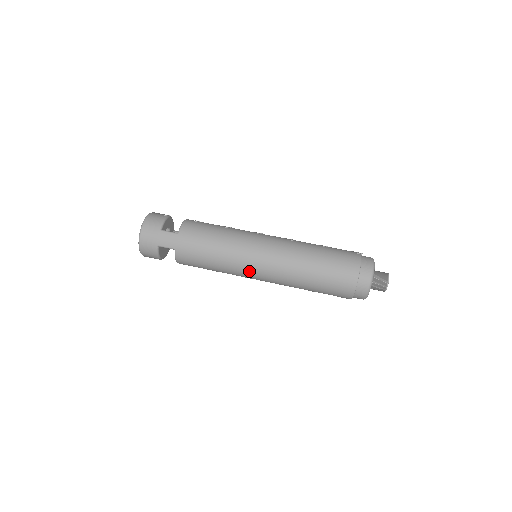
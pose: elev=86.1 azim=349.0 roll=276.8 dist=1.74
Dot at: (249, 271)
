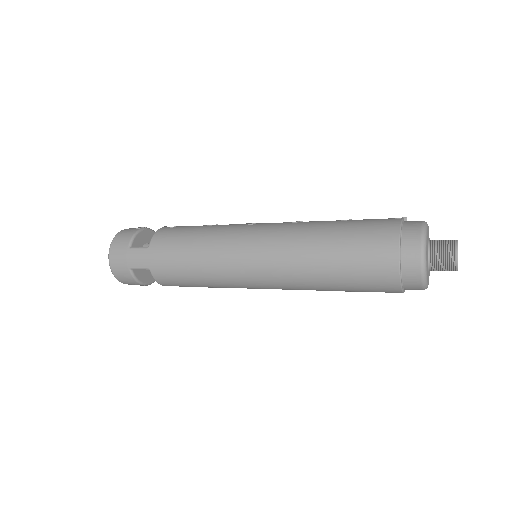
Dot at: (243, 279)
